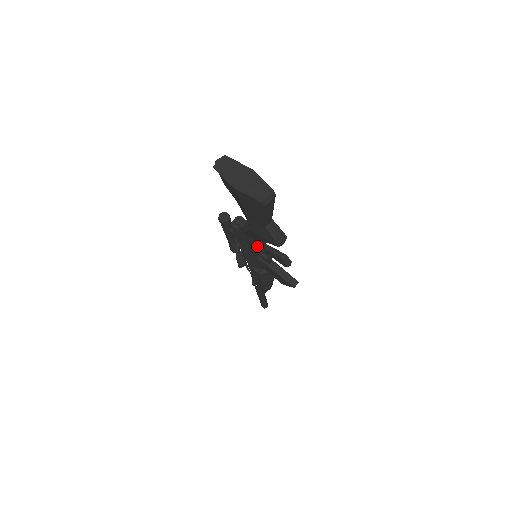
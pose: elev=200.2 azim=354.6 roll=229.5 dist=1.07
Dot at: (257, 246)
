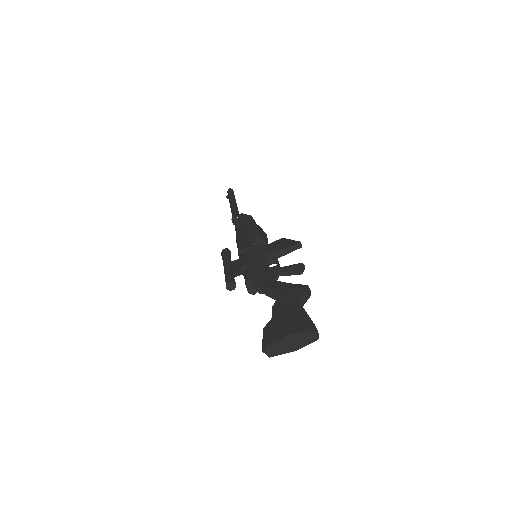
Dot at: occluded
